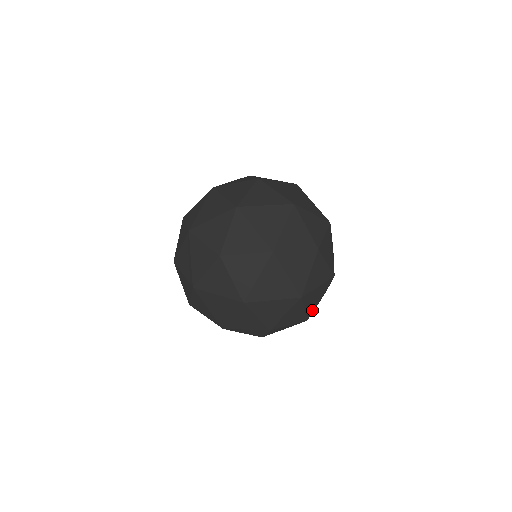
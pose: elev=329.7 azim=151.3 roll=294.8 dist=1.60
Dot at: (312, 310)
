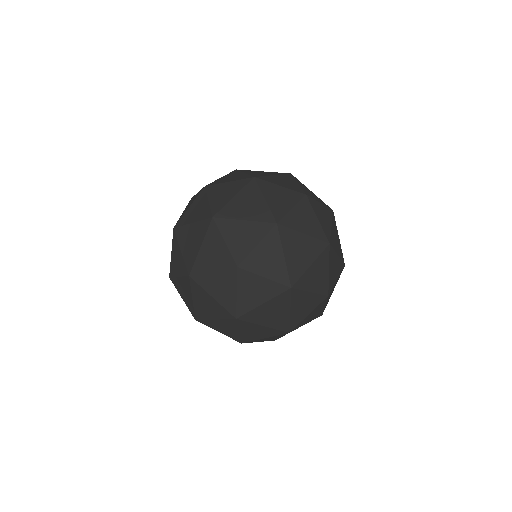
Dot at: (268, 214)
